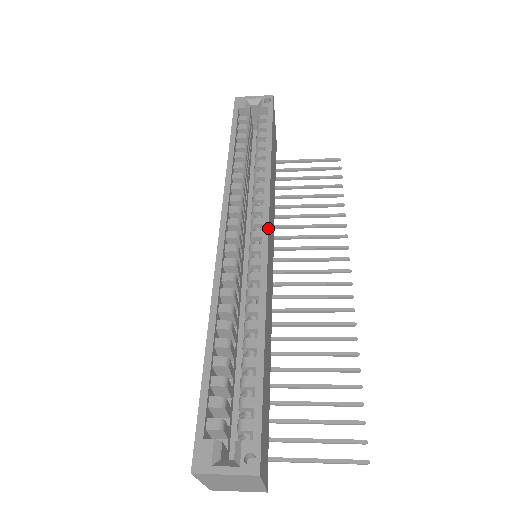
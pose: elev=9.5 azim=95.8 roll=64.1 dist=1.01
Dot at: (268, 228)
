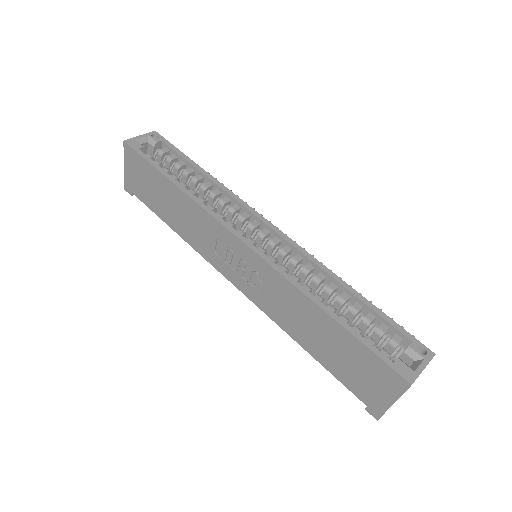
Dot at: (271, 223)
